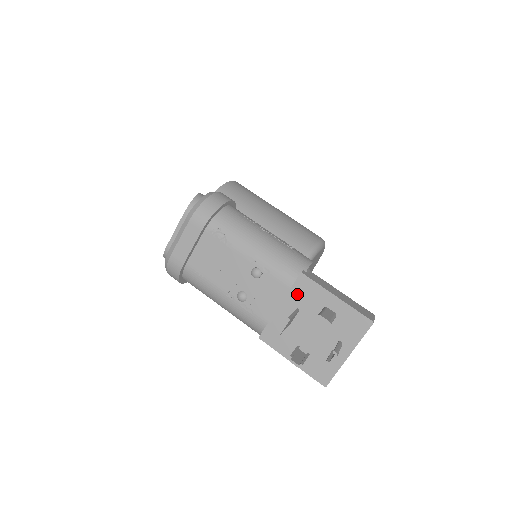
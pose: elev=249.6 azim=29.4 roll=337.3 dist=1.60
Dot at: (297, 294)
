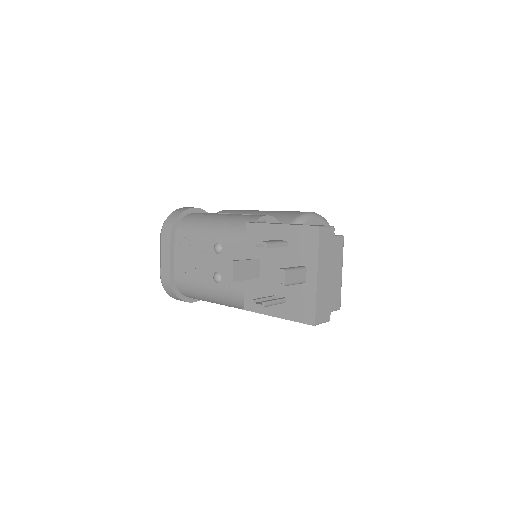
Dot at: (252, 245)
